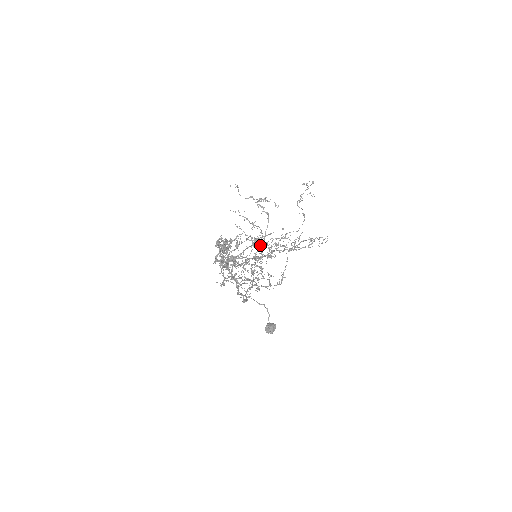
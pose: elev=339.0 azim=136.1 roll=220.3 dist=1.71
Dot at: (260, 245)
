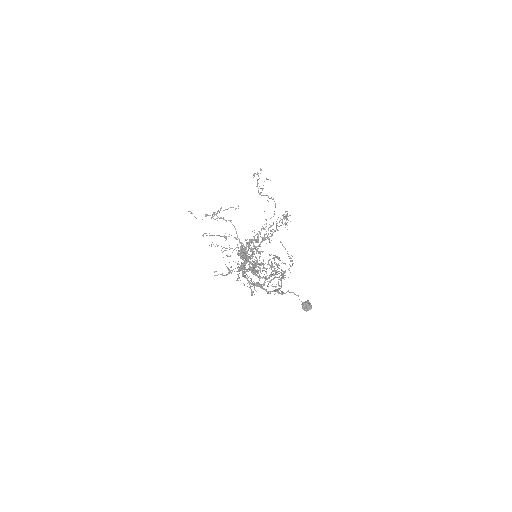
Dot at: occluded
